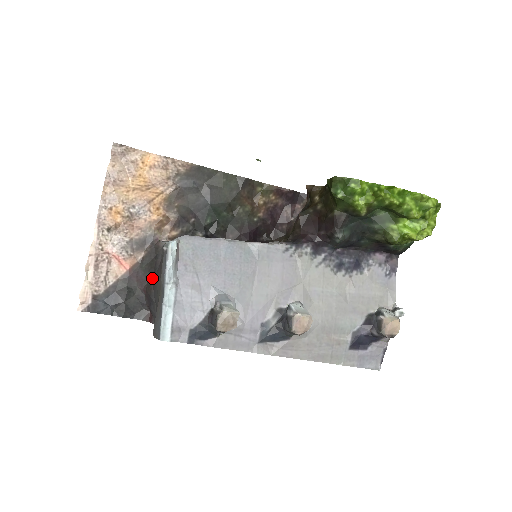
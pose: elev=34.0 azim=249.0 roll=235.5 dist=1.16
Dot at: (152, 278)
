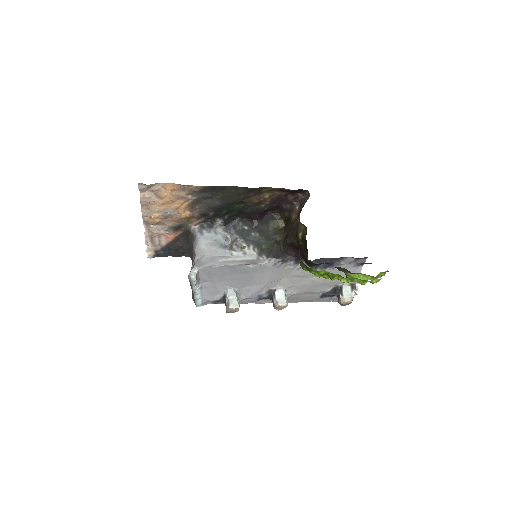
Dot at: (189, 248)
